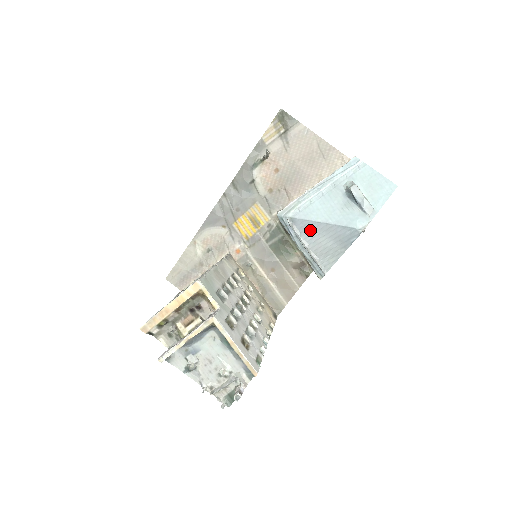
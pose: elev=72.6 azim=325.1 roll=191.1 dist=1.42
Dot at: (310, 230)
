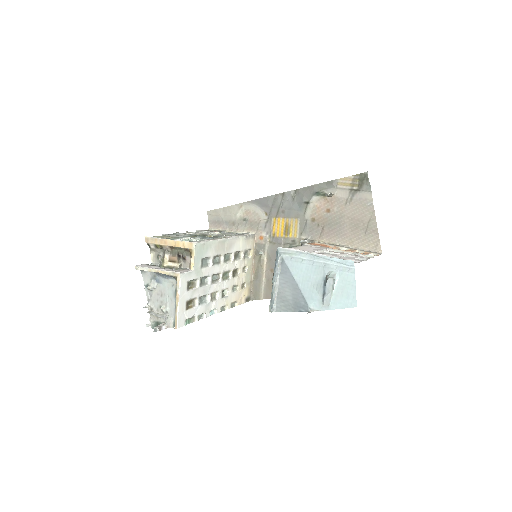
Dot at: (286, 277)
